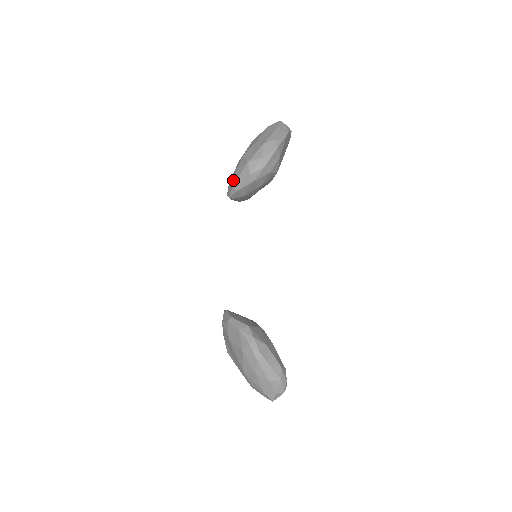
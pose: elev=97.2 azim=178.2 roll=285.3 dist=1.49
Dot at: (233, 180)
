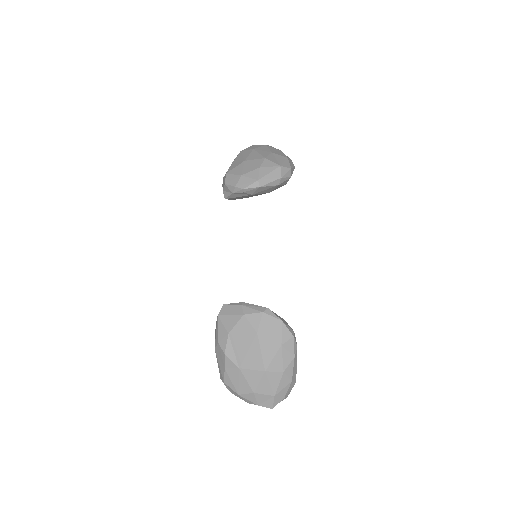
Dot at: (256, 175)
